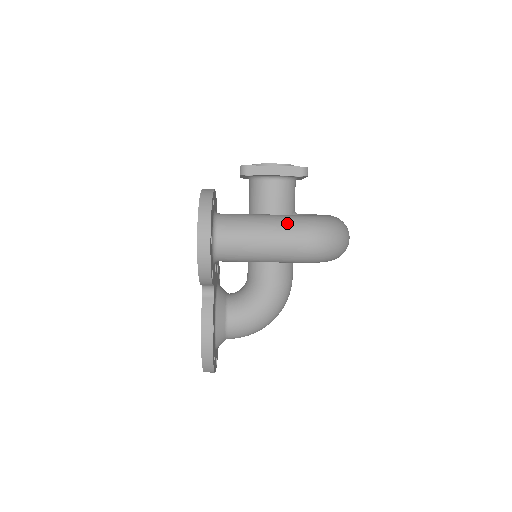
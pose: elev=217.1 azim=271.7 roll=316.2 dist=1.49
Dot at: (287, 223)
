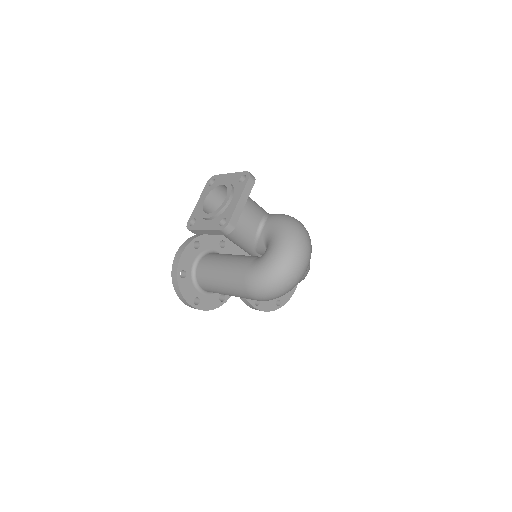
Dot at: (233, 285)
